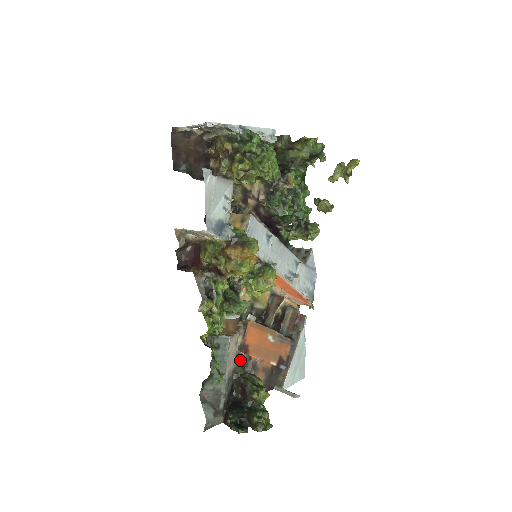
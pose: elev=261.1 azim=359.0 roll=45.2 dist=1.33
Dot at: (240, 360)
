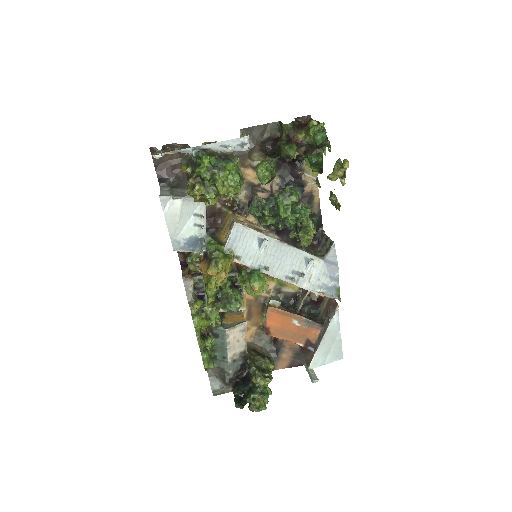
Dot at: (268, 336)
